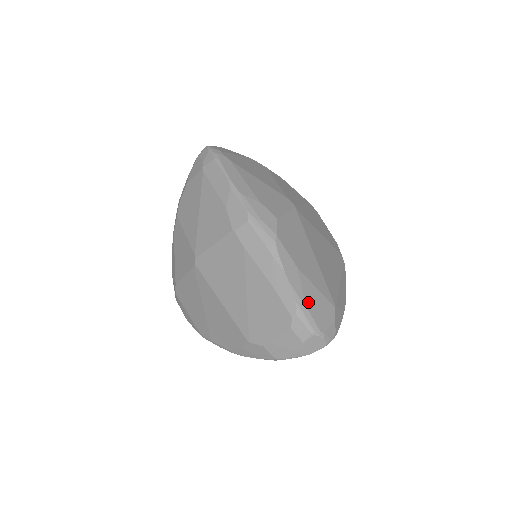
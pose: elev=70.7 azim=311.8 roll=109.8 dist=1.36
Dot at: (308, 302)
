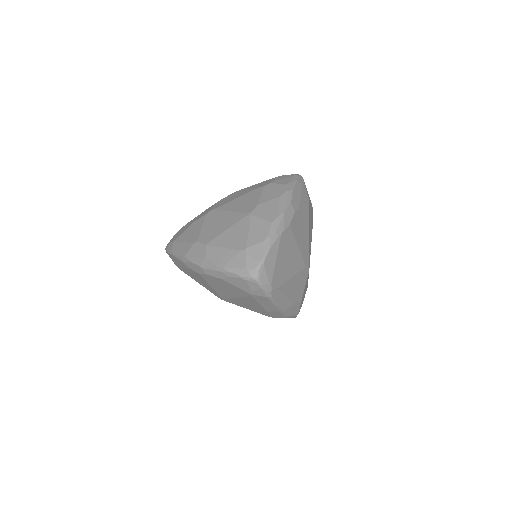
Dot at: occluded
